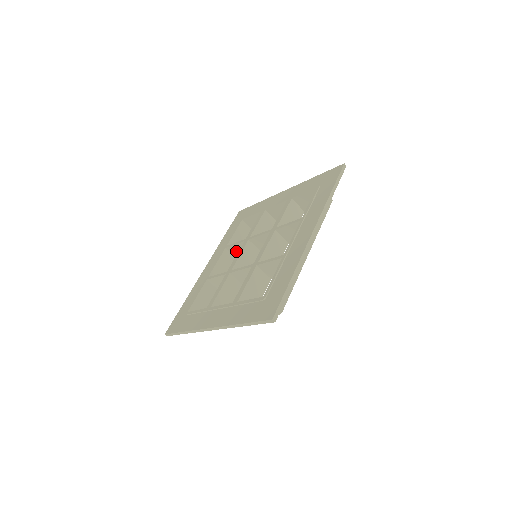
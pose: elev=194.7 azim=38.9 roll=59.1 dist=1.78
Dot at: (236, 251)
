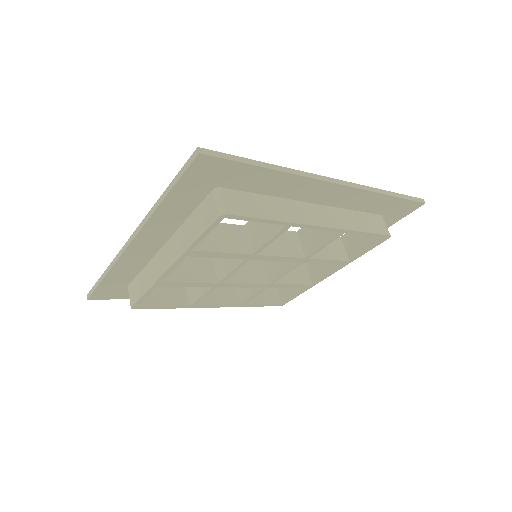
Dot at: occluded
